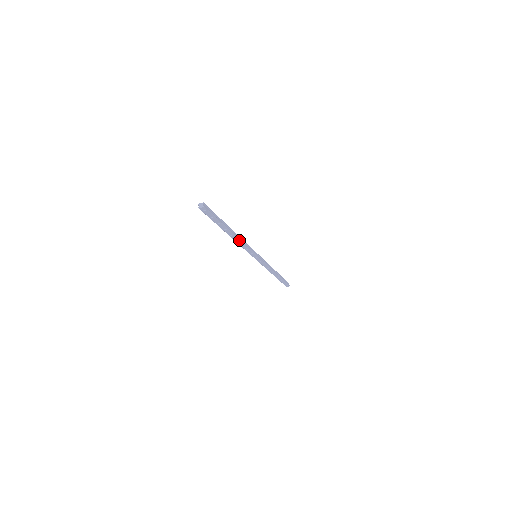
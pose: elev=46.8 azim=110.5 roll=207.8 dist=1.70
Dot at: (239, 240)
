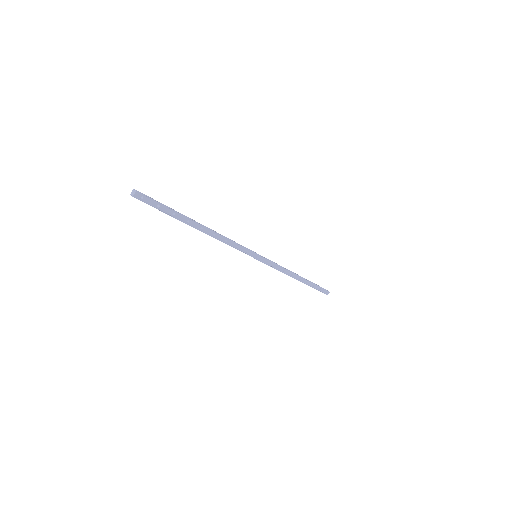
Dot at: (216, 234)
